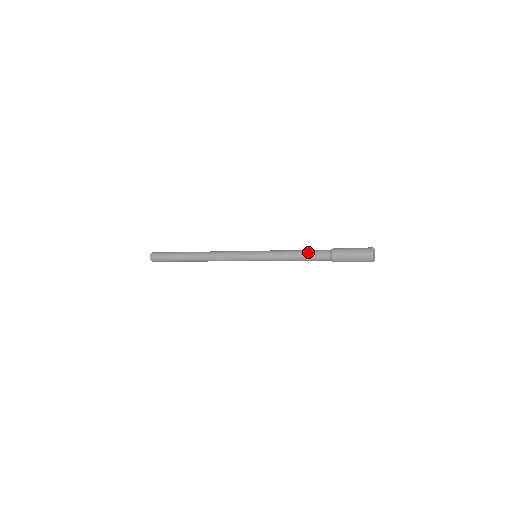
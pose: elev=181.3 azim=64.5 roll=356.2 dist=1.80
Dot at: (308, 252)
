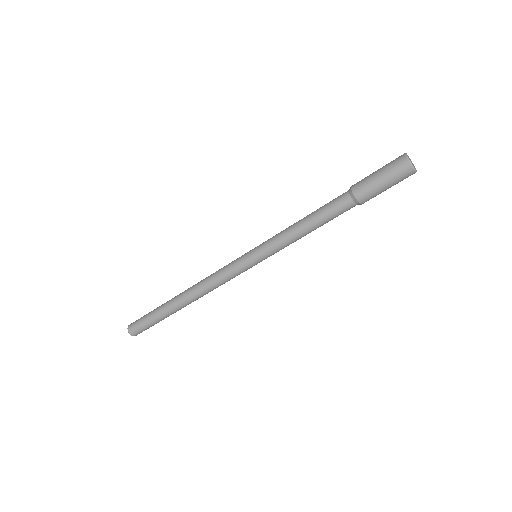
Dot at: (320, 207)
